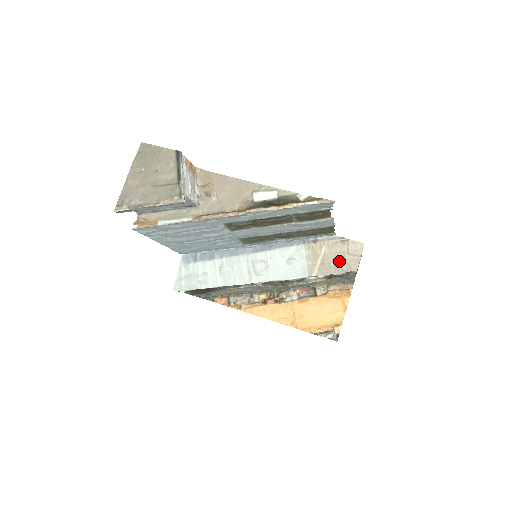
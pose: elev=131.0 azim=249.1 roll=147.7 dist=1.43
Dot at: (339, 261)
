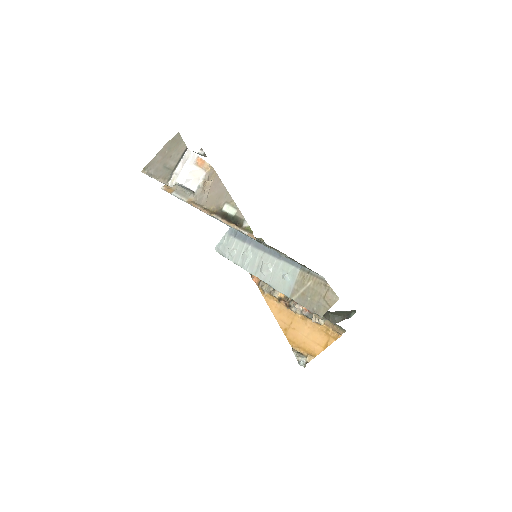
Dot at: (315, 300)
